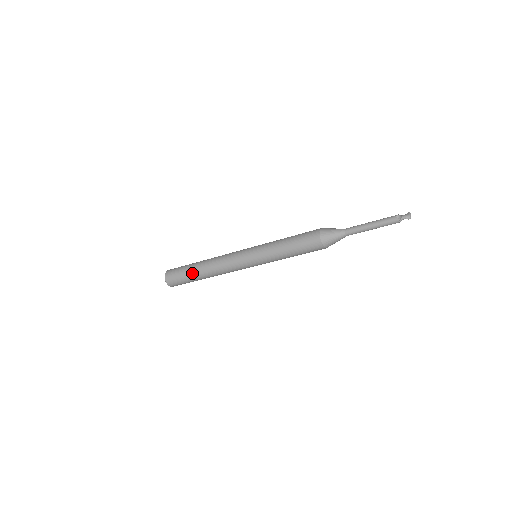
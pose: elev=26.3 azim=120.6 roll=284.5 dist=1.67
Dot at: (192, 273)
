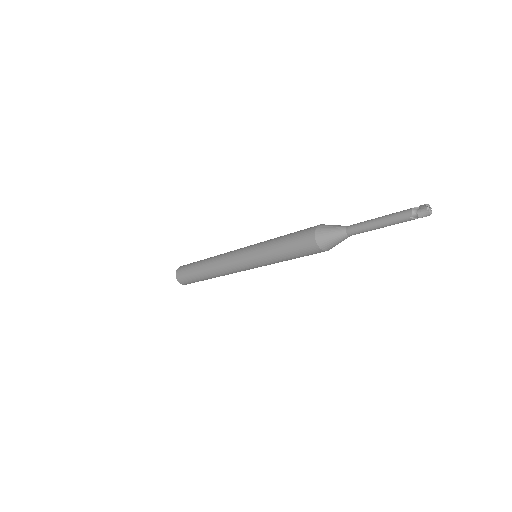
Dot at: occluded
